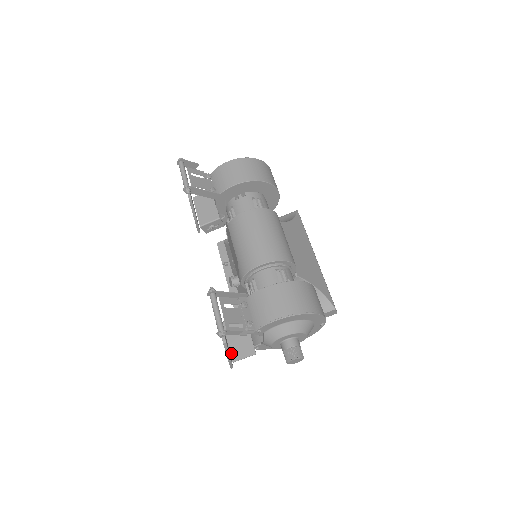
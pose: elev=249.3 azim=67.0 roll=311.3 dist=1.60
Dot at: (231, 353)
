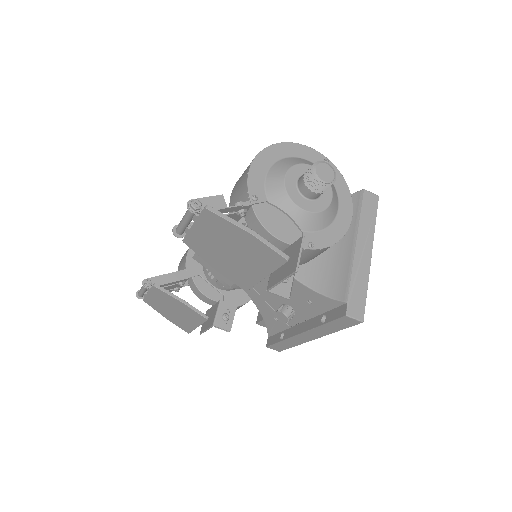
Dot at: (289, 274)
